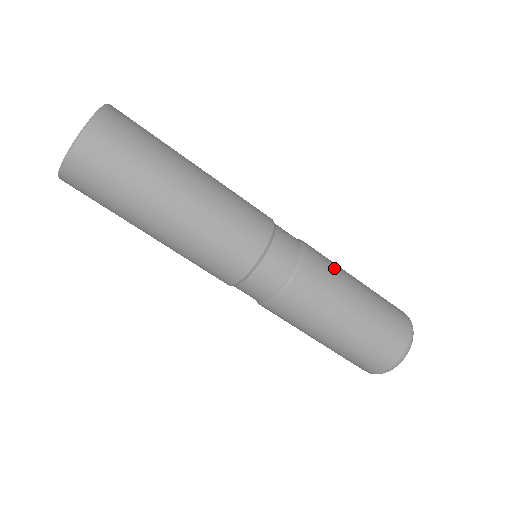
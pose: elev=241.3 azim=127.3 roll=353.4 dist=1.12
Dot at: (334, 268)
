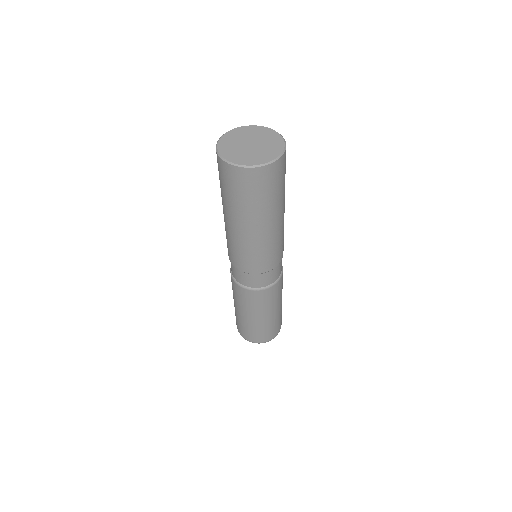
Dot at: (272, 302)
